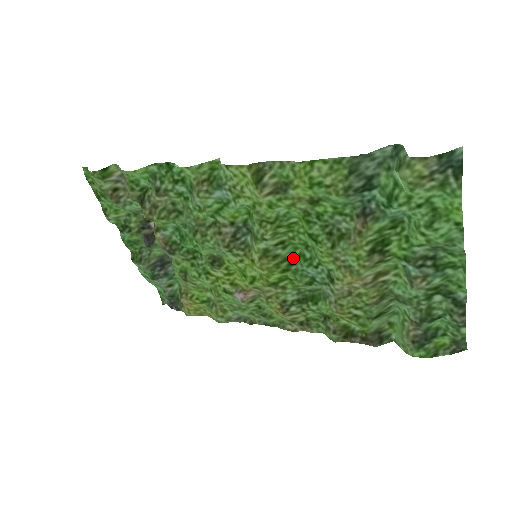
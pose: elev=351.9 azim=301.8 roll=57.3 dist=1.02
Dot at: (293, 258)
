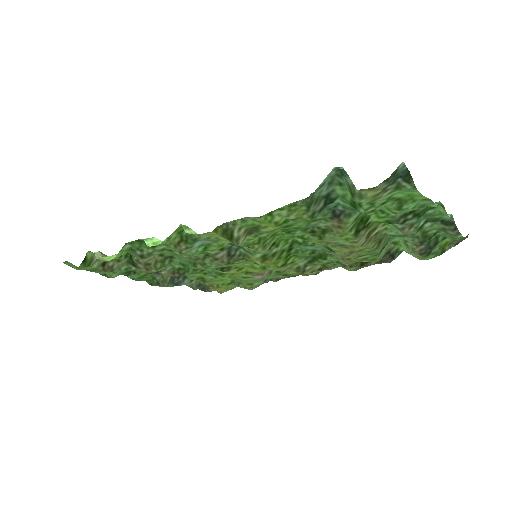
Dot at: (289, 246)
